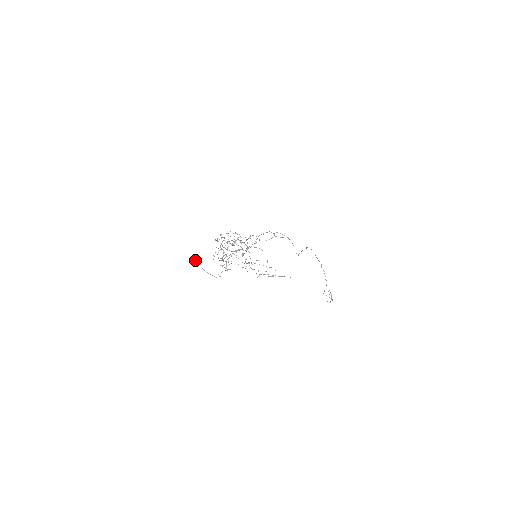
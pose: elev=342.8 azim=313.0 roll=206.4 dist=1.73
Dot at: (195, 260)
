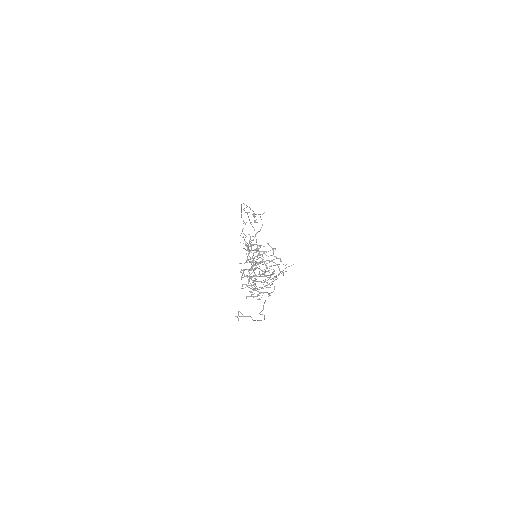
Dot at: (242, 314)
